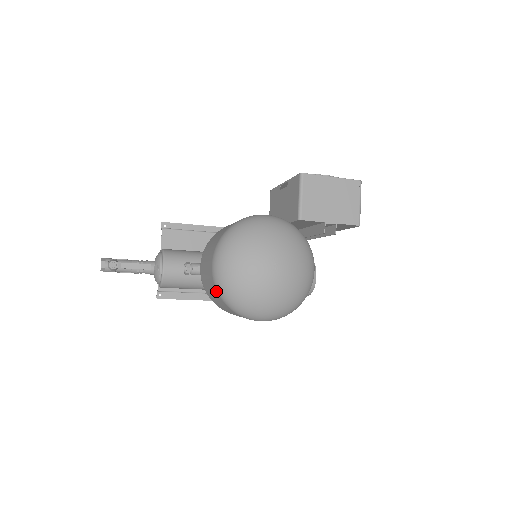
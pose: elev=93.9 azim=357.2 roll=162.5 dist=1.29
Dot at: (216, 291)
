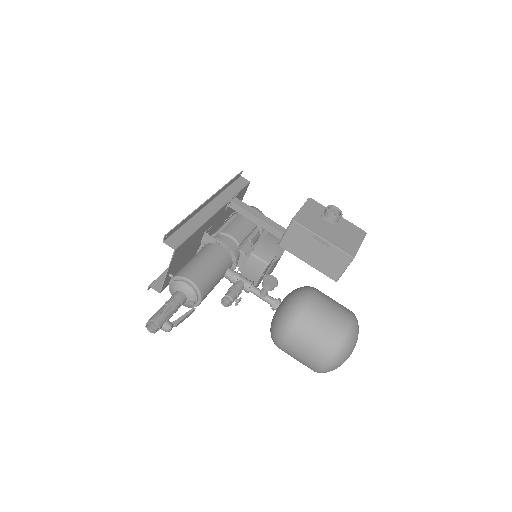
Dot at: (313, 370)
